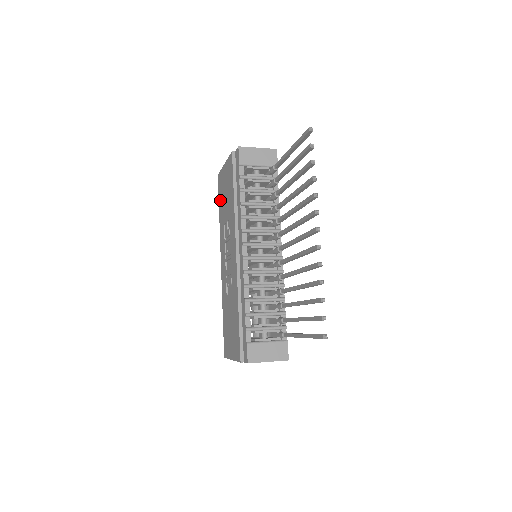
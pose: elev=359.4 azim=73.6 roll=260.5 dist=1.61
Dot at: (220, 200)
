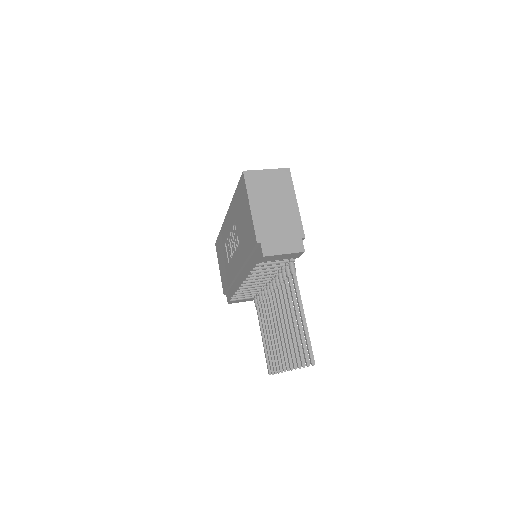
Dot at: (238, 195)
